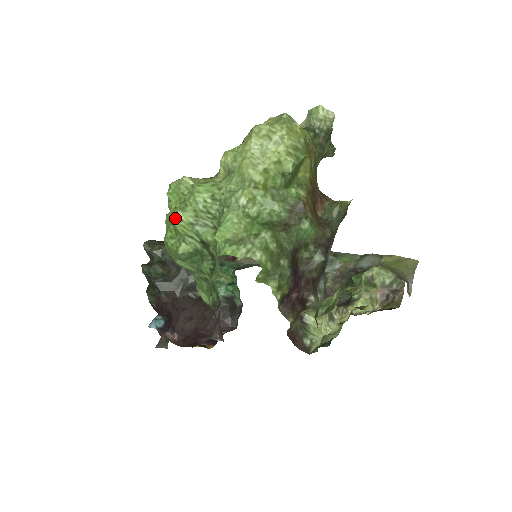
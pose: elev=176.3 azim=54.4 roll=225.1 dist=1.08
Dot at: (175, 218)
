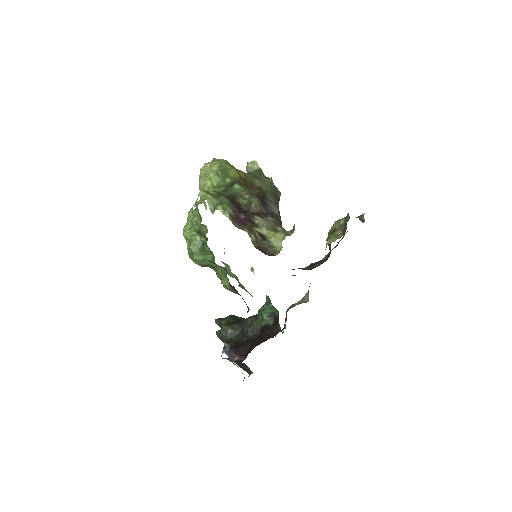
Dot at: (184, 231)
